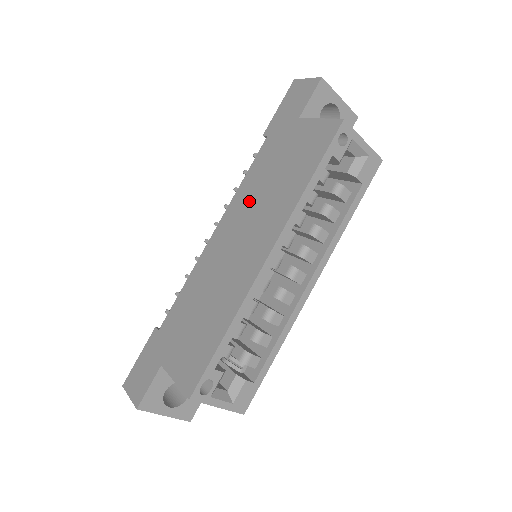
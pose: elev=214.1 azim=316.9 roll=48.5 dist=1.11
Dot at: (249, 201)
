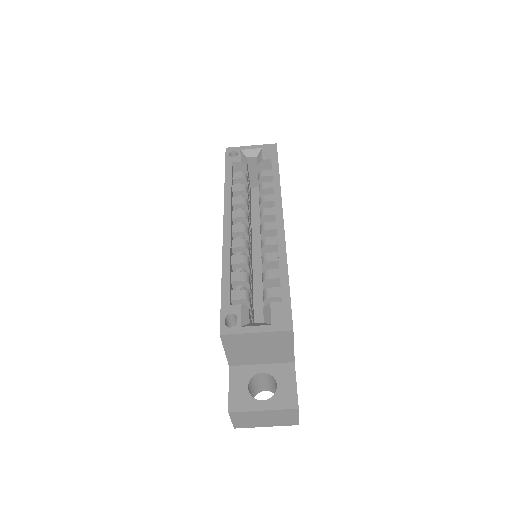
Dot at: occluded
